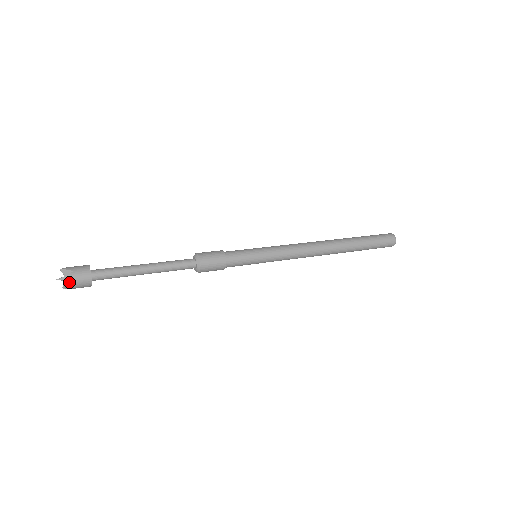
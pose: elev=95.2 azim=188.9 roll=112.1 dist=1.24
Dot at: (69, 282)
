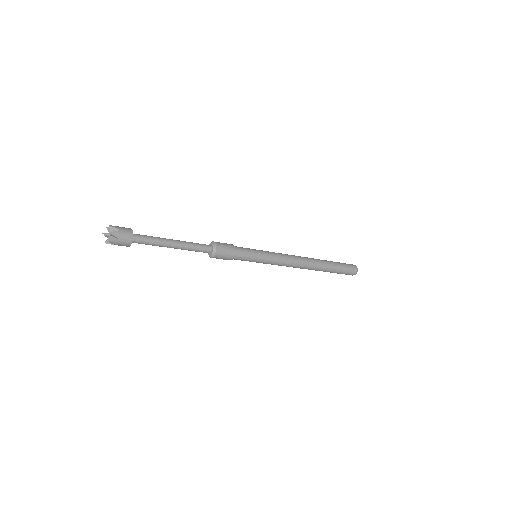
Dot at: (114, 238)
